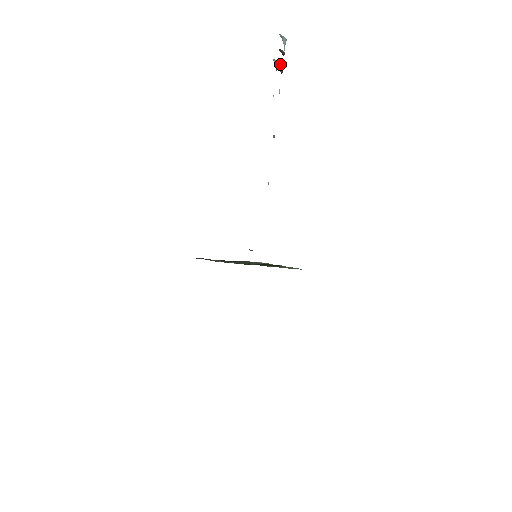
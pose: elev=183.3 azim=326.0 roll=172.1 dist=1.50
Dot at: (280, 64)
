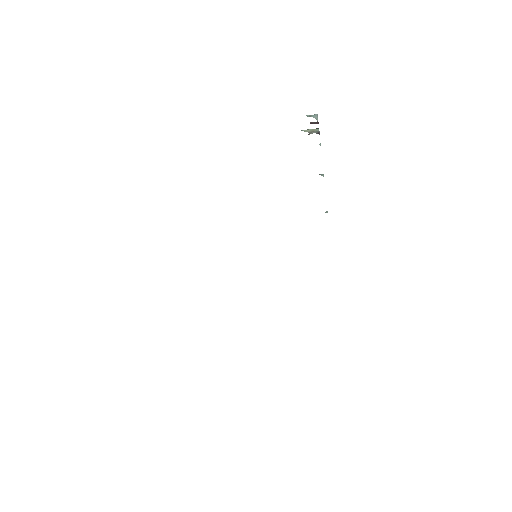
Dot at: (313, 130)
